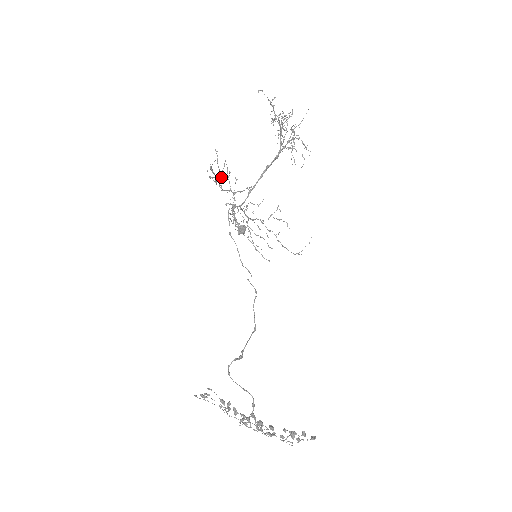
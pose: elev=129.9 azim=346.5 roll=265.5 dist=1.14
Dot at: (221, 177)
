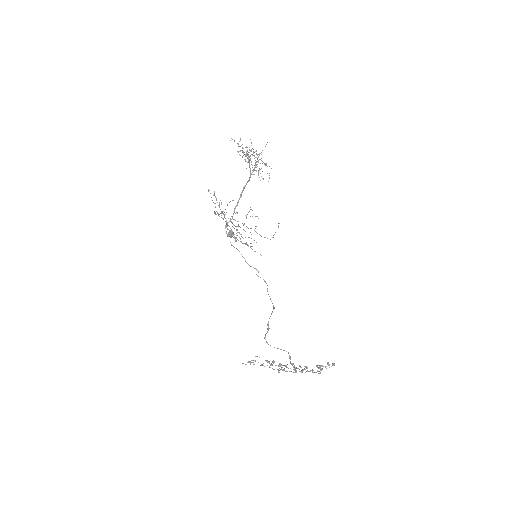
Dot at: (215, 207)
